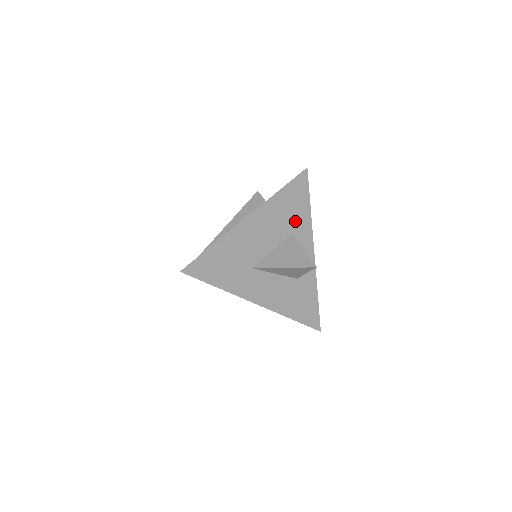
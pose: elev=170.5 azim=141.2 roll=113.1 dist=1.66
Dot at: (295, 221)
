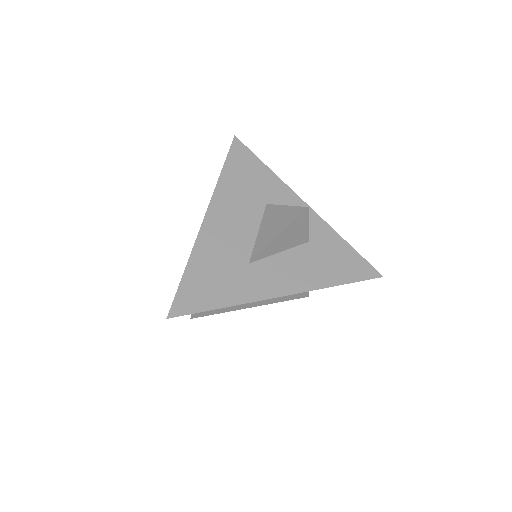
Dot at: (261, 190)
